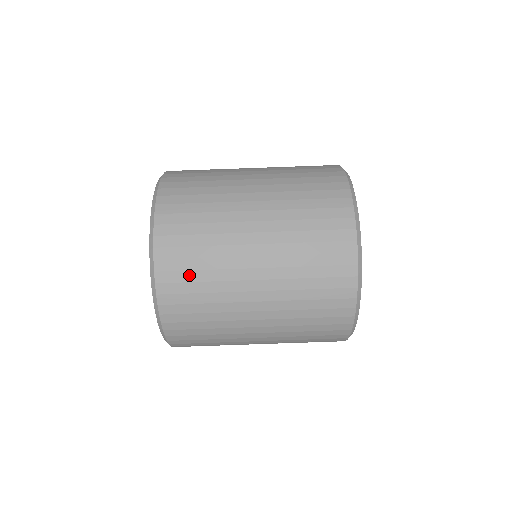
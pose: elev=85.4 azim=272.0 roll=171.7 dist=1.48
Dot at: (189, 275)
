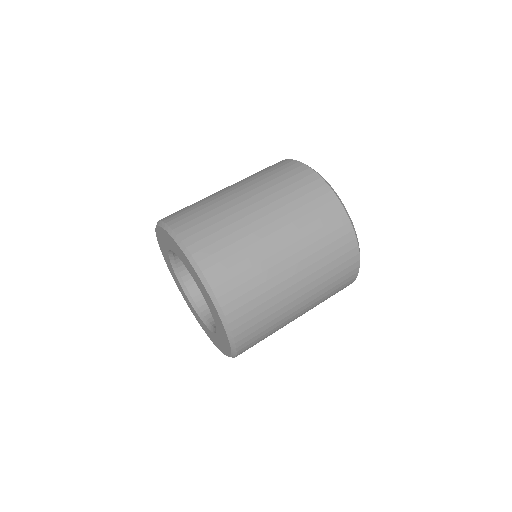
Dot at: (213, 237)
